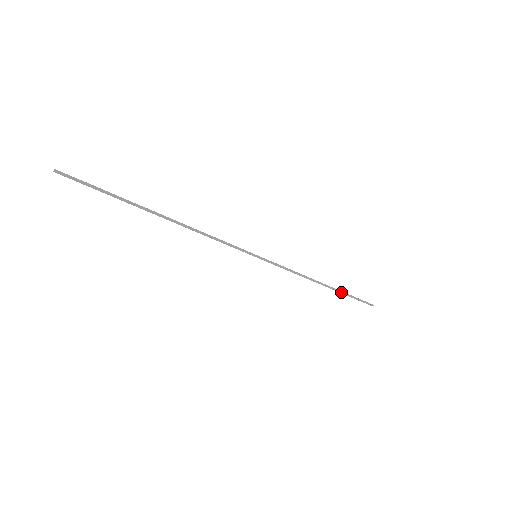
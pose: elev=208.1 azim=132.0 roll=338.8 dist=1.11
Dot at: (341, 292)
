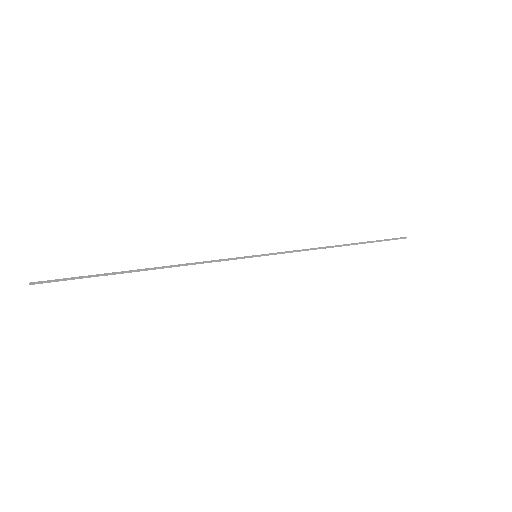
Dot at: (364, 242)
